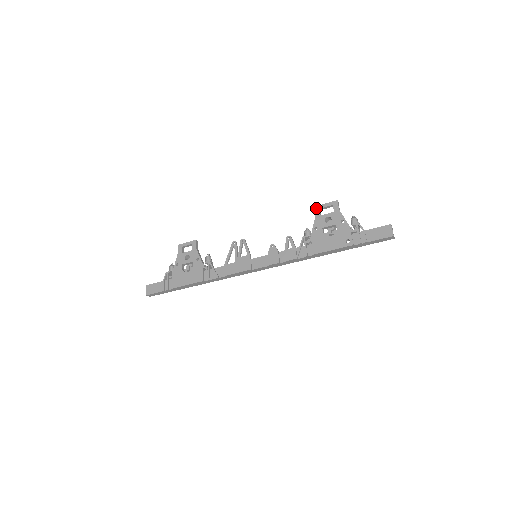
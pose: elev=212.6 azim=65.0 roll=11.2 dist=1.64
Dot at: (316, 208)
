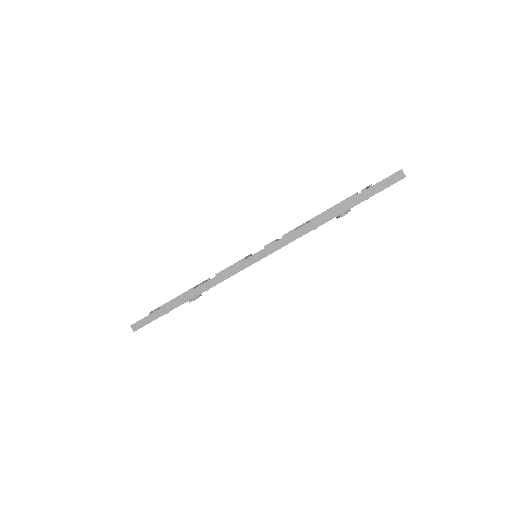
Dot at: occluded
